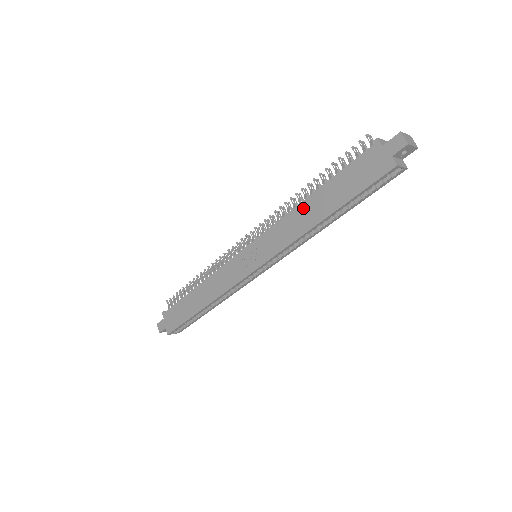
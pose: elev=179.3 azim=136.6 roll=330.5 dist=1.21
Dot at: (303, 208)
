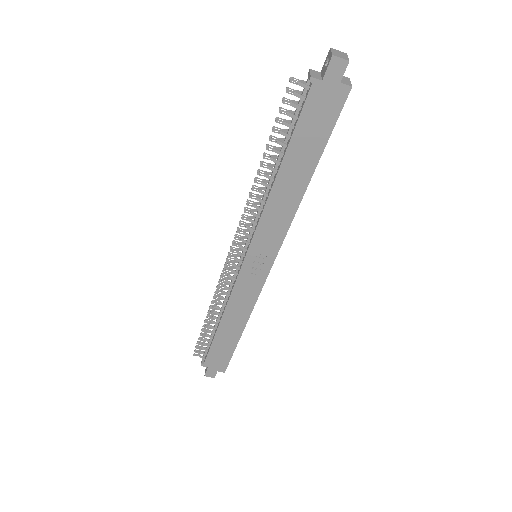
Dot at: (279, 188)
